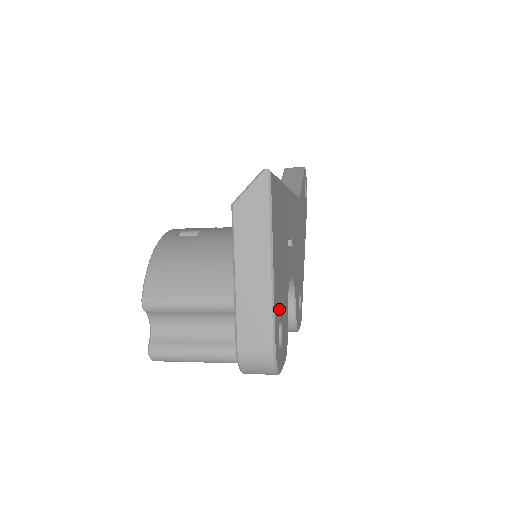
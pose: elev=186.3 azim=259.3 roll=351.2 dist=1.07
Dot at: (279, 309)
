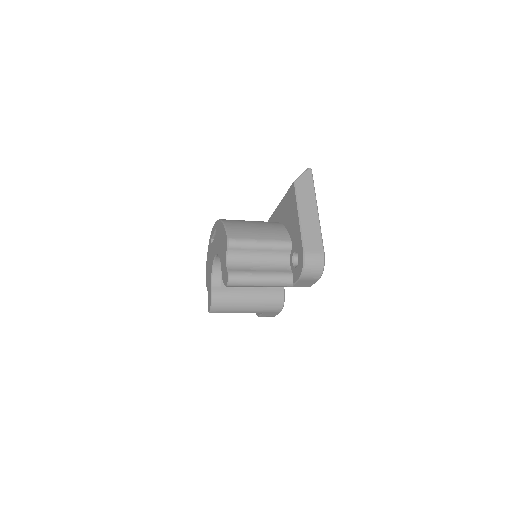
Dot at: occluded
